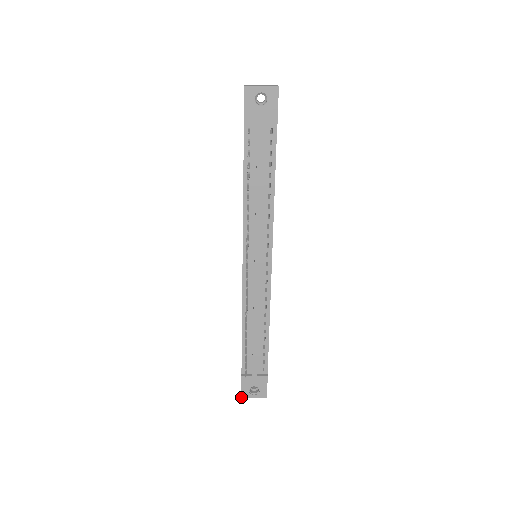
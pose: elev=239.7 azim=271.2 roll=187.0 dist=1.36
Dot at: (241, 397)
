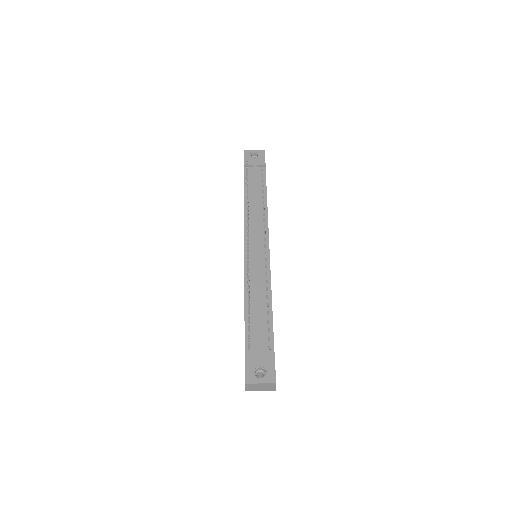
Dot at: occluded
